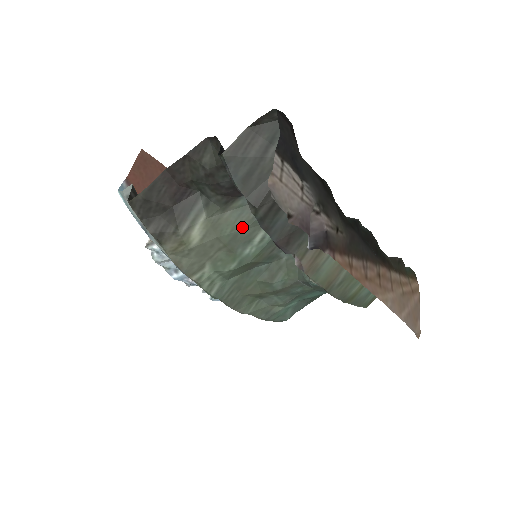
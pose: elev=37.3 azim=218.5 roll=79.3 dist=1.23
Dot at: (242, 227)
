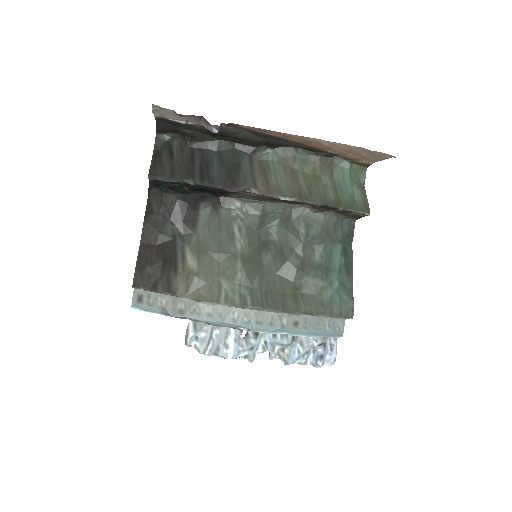
Dot at: (218, 232)
